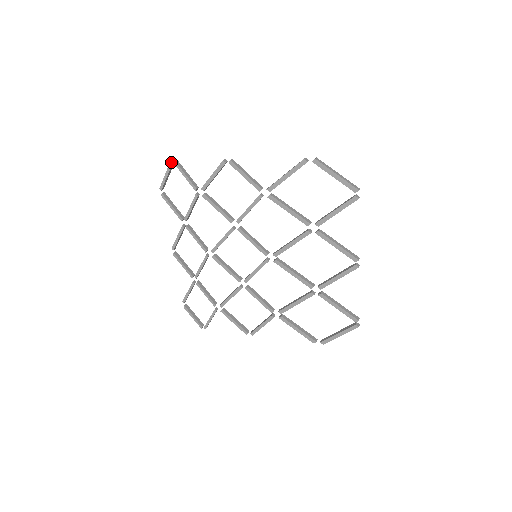
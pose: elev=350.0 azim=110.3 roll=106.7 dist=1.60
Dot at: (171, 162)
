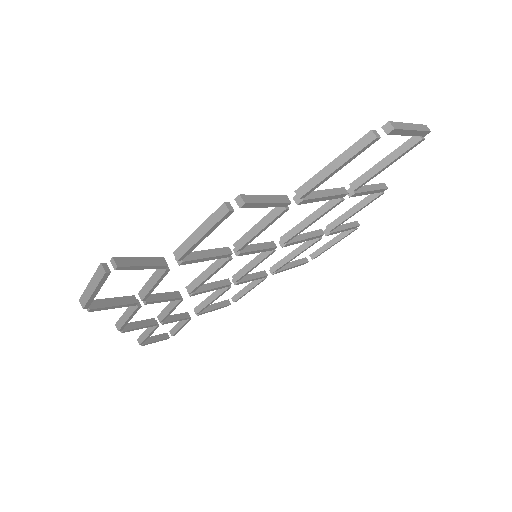
Dot at: (107, 273)
